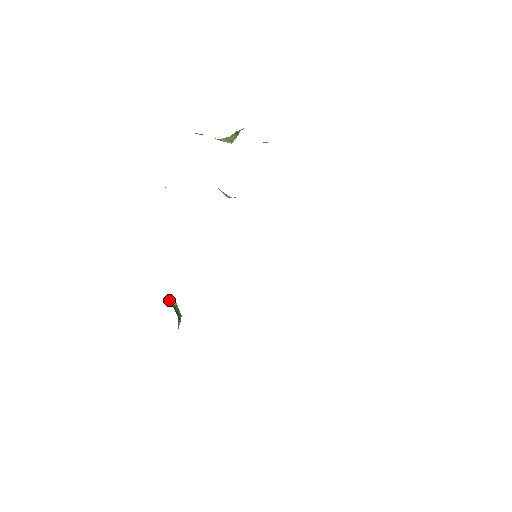
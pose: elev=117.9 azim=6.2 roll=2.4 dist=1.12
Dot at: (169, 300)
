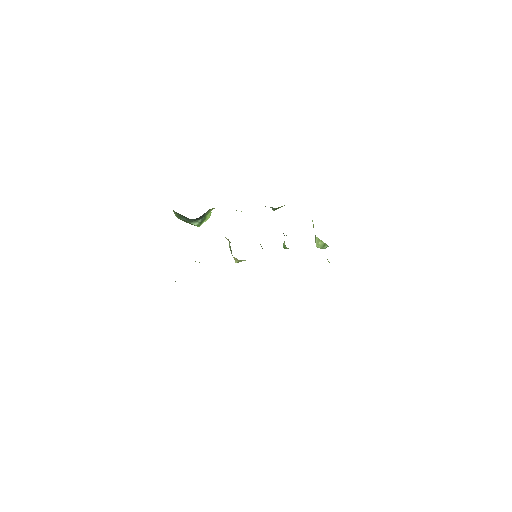
Dot at: (210, 210)
